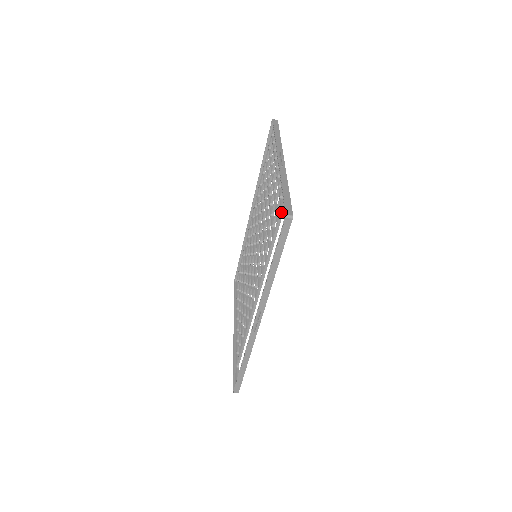
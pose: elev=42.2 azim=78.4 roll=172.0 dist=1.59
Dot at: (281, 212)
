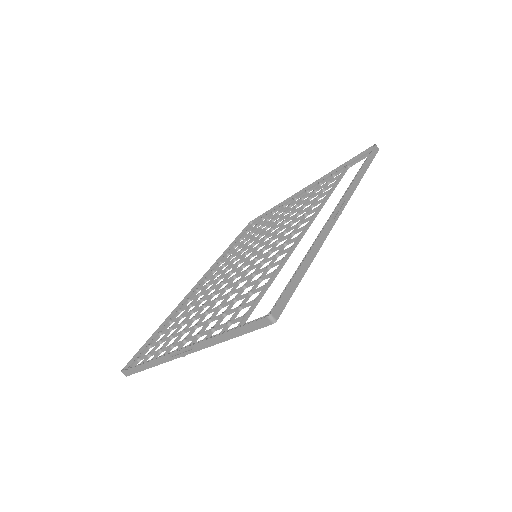
Dot at: (342, 174)
